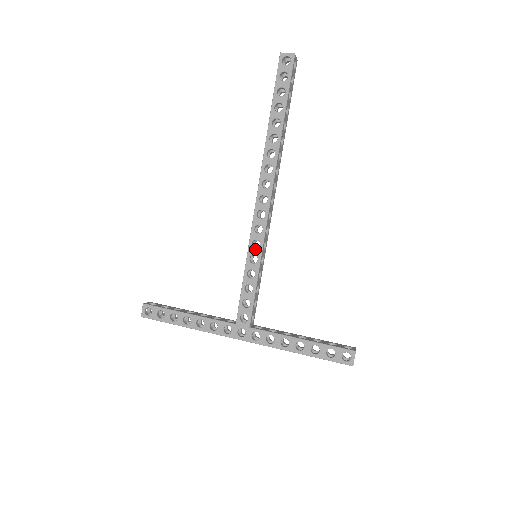
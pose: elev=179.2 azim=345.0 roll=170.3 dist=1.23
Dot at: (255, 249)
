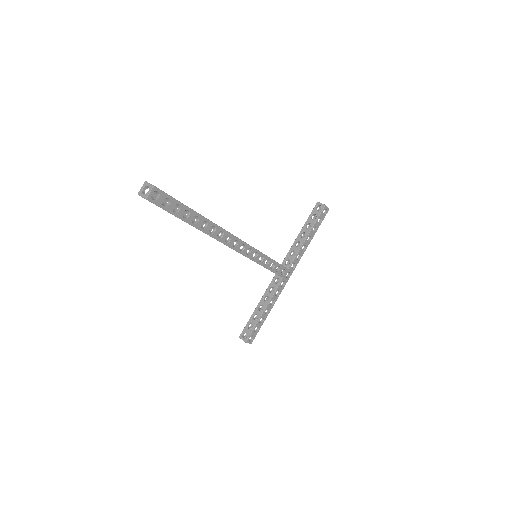
Dot at: (257, 257)
